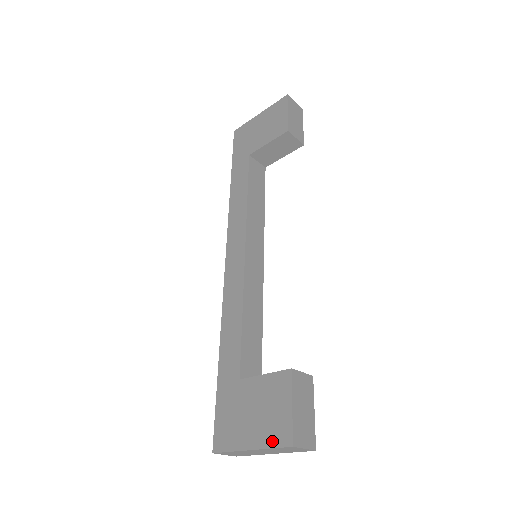
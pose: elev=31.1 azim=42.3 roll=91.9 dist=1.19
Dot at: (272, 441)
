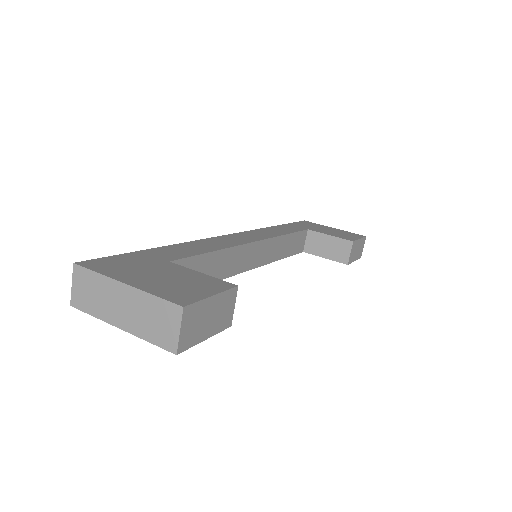
Dot at: (162, 293)
